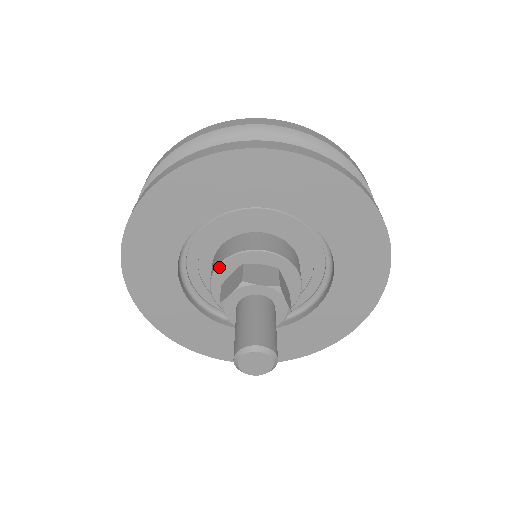
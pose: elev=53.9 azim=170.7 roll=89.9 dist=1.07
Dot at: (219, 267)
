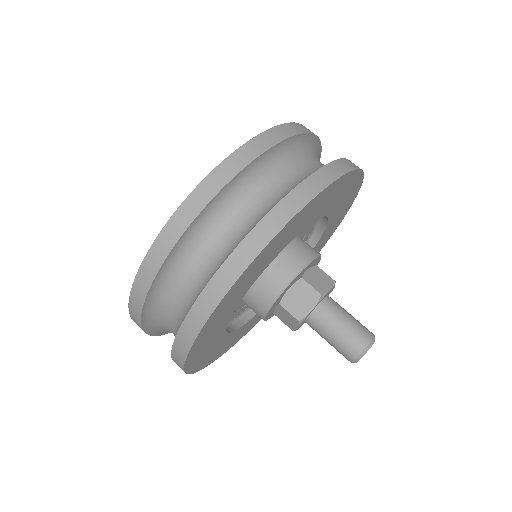
Dot at: (265, 318)
